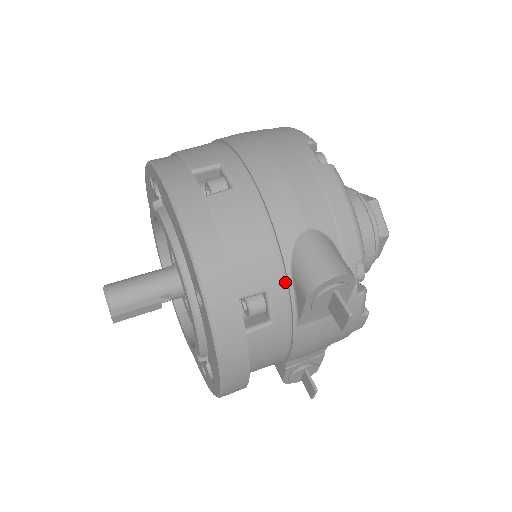
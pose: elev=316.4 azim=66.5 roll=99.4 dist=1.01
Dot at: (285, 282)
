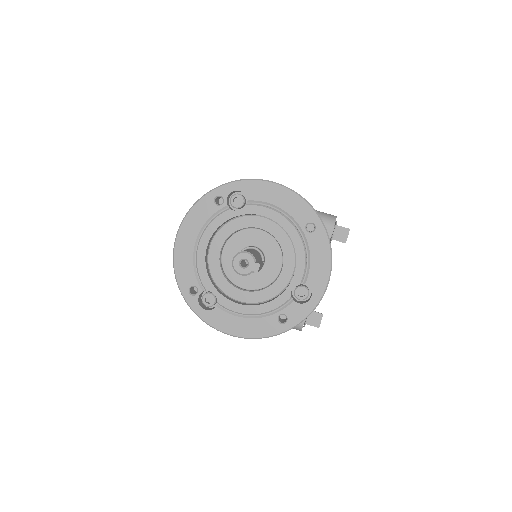
Dot at: occluded
